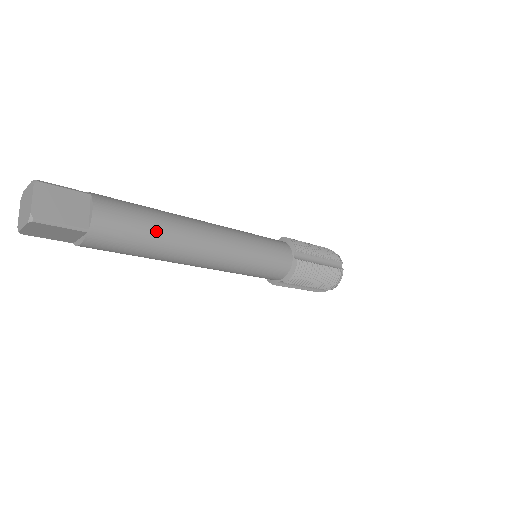
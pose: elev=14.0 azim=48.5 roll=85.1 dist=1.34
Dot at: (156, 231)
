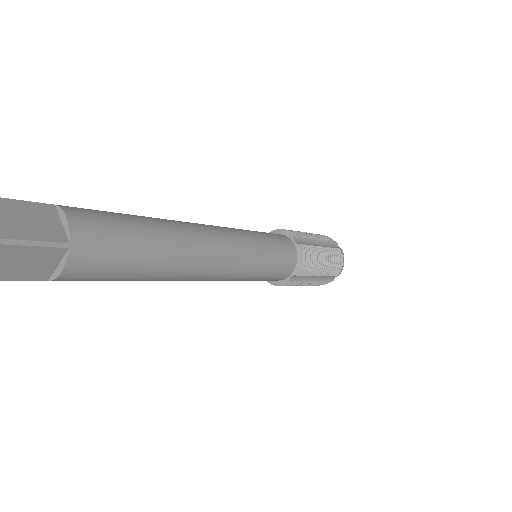
Dot at: (150, 234)
